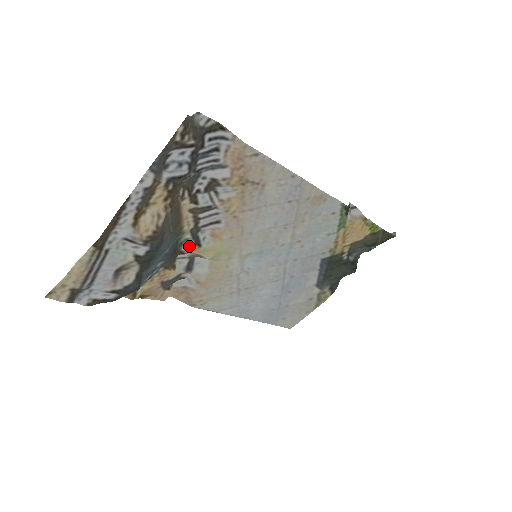
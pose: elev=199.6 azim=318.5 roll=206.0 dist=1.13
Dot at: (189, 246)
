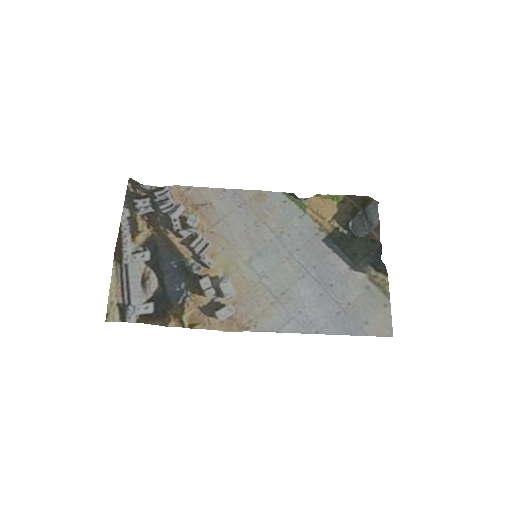
Dot at: (199, 269)
